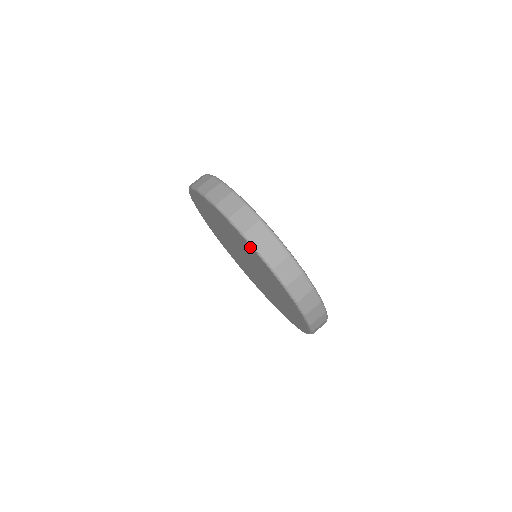
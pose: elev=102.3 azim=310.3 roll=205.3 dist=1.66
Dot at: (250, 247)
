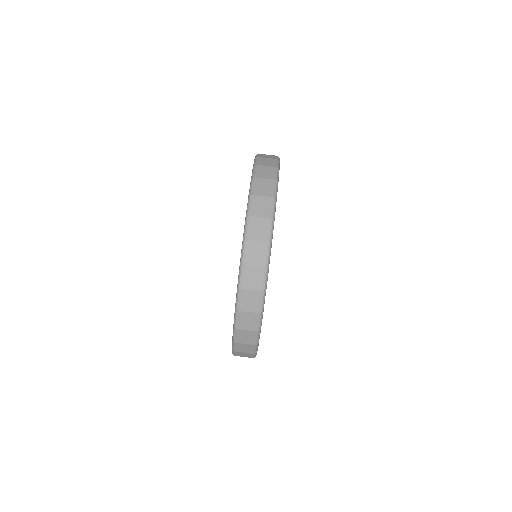
Dot at: occluded
